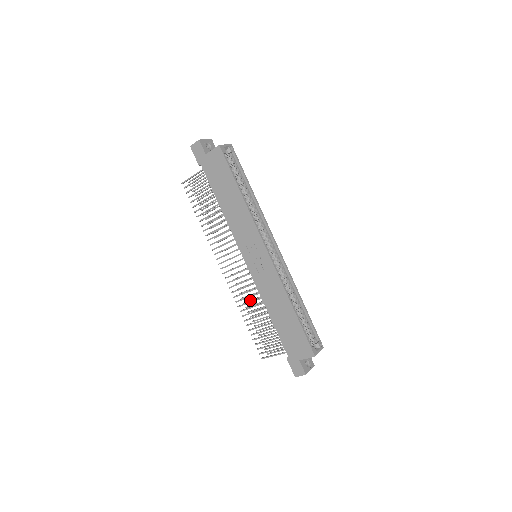
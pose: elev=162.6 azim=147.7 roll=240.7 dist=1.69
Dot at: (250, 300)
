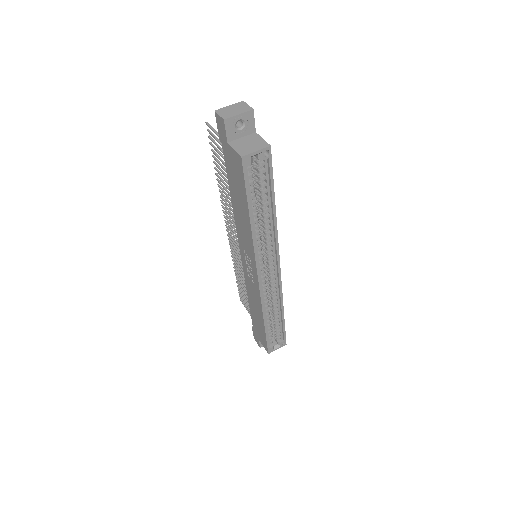
Dot at: occluded
